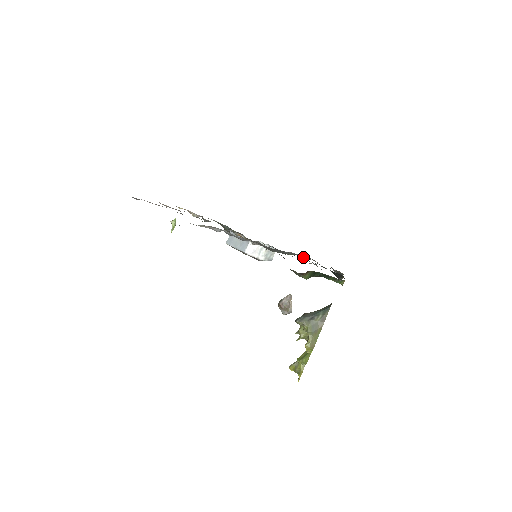
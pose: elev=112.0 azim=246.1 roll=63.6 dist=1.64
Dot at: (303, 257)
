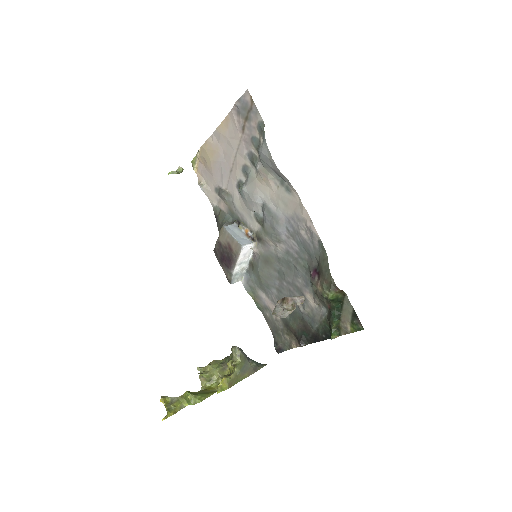
Dot at: (259, 307)
